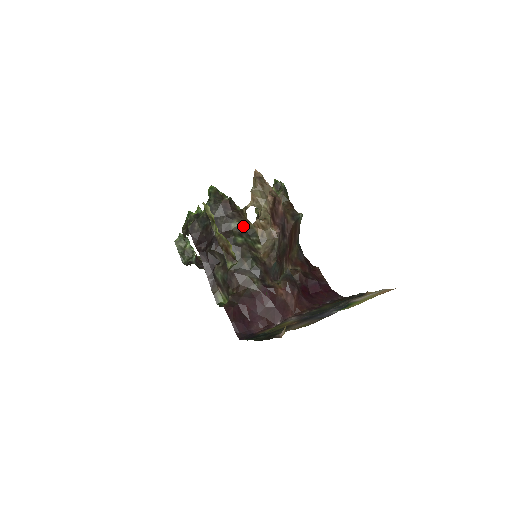
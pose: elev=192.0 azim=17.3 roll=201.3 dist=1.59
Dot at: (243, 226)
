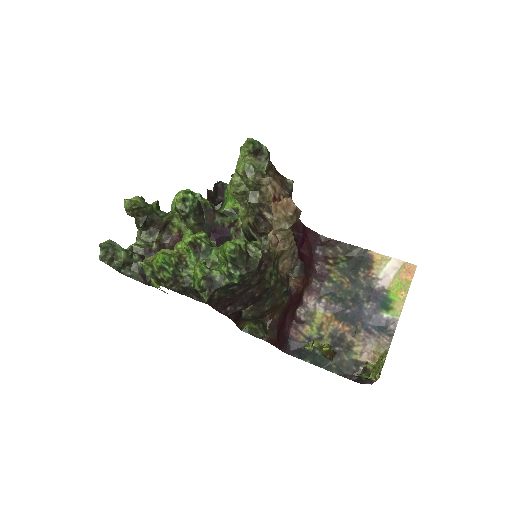
Dot at: occluded
